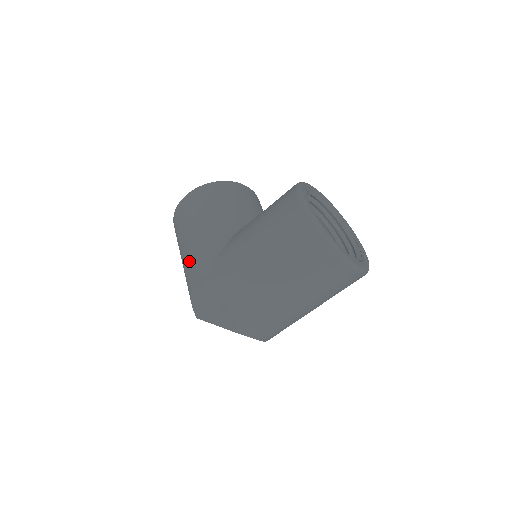
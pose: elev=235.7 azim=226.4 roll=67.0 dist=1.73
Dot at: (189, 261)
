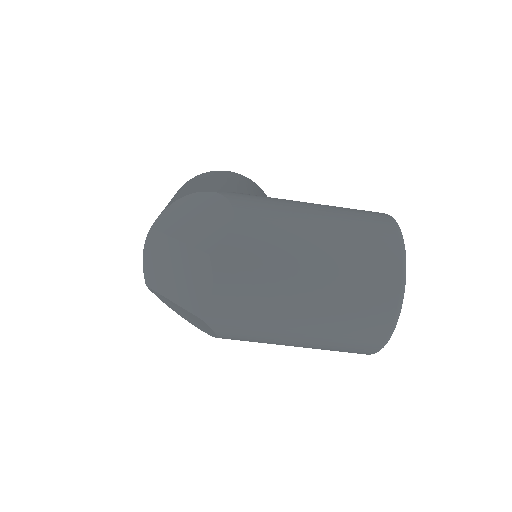
Dot at: (204, 184)
